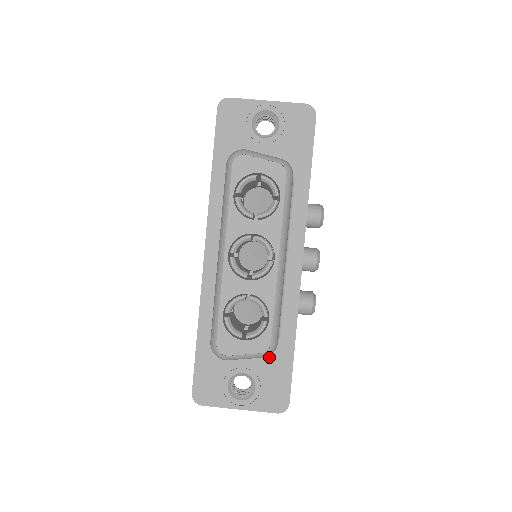
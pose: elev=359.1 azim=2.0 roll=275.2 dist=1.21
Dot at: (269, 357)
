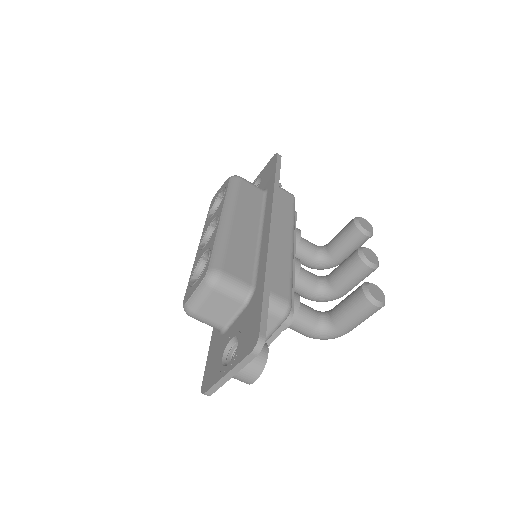
Dot at: (248, 308)
